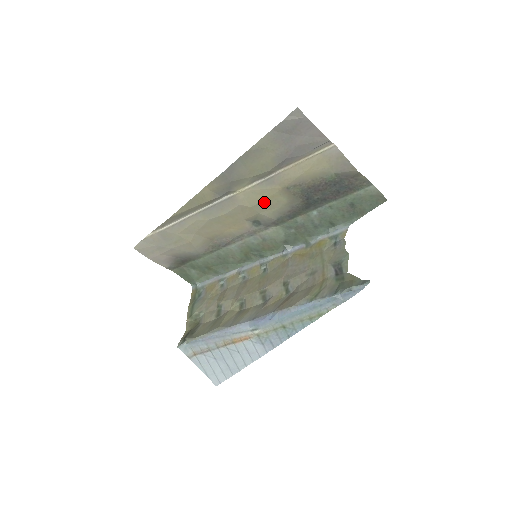
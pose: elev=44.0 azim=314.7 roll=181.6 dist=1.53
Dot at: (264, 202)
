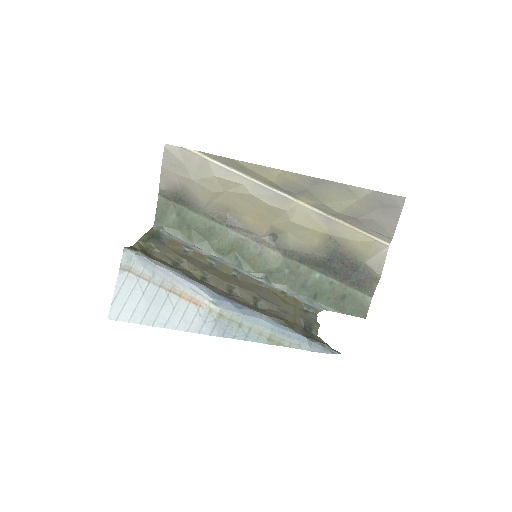
Dot at: (303, 229)
